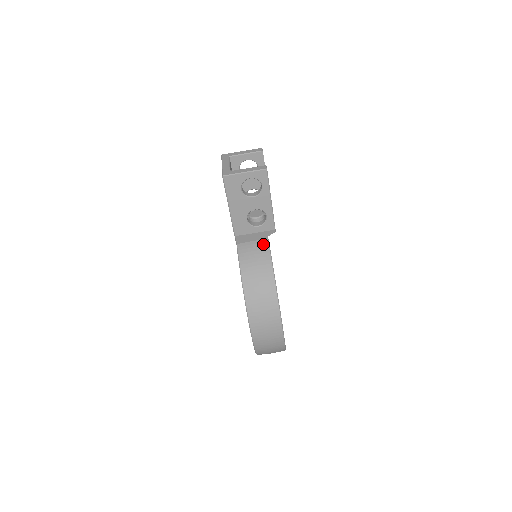
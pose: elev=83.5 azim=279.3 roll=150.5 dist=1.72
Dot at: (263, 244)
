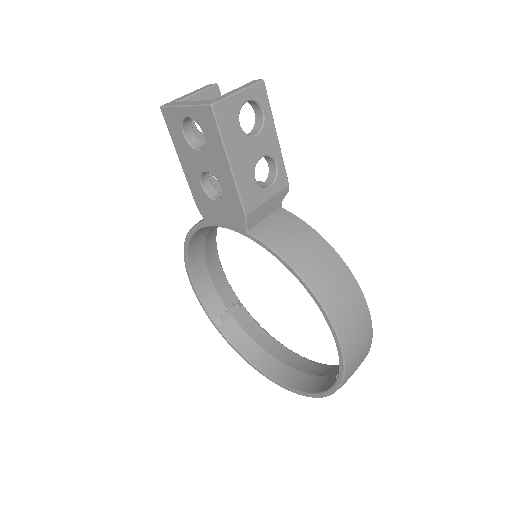
Dot at: (283, 214)
